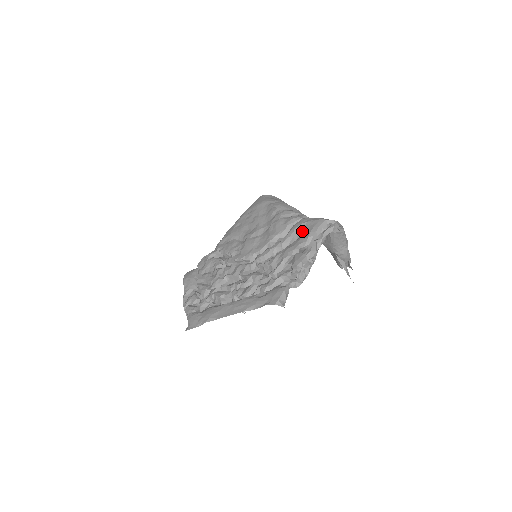
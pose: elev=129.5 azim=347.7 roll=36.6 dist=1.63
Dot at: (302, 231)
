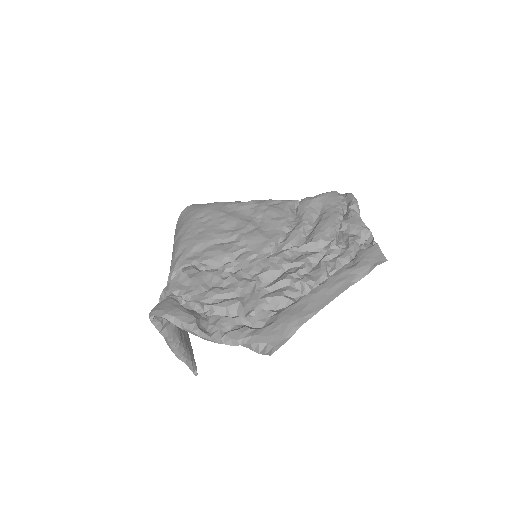
Dot at: (319, 206)
